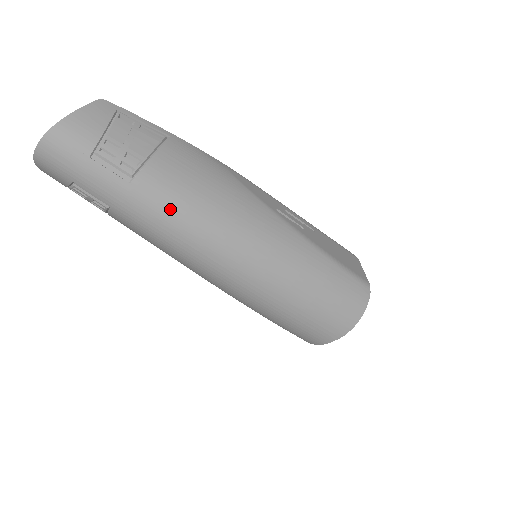
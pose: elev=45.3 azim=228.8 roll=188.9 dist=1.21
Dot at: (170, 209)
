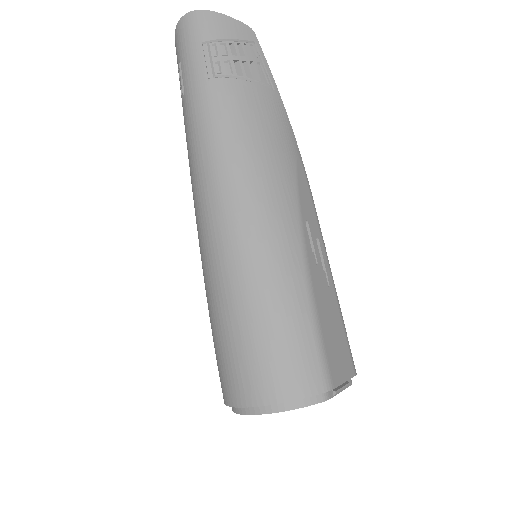
Dot at: (216, 119)
